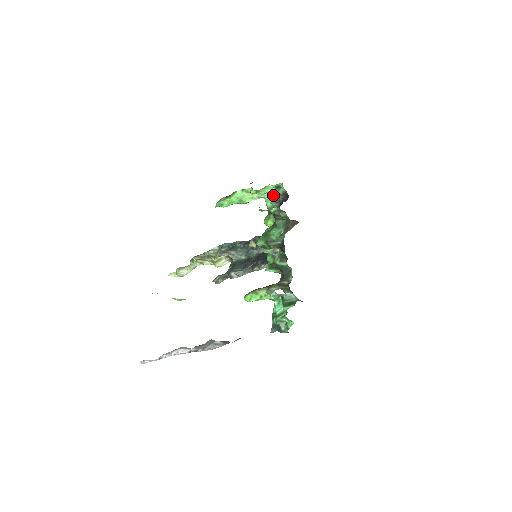
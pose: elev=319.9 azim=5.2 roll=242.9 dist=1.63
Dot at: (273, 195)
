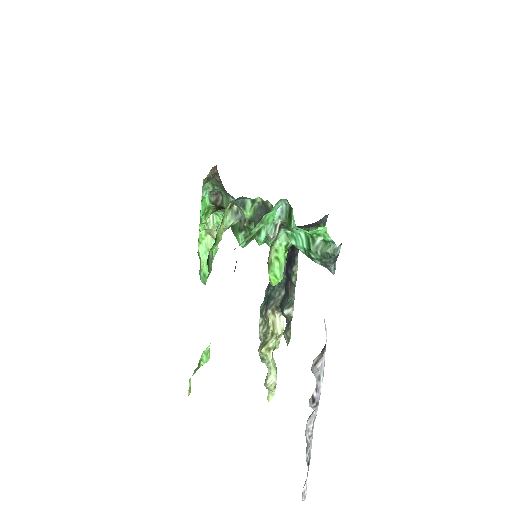
Dot at: occluded
